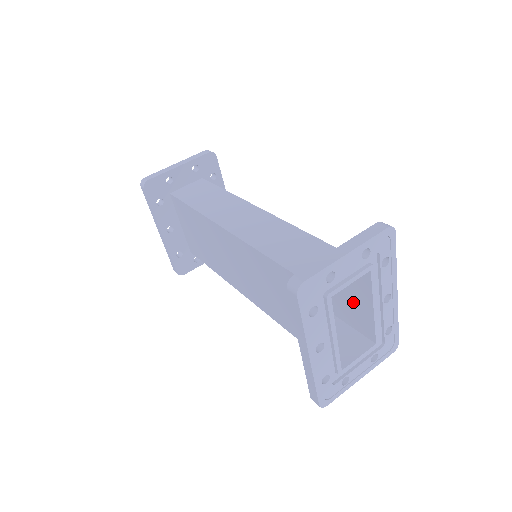
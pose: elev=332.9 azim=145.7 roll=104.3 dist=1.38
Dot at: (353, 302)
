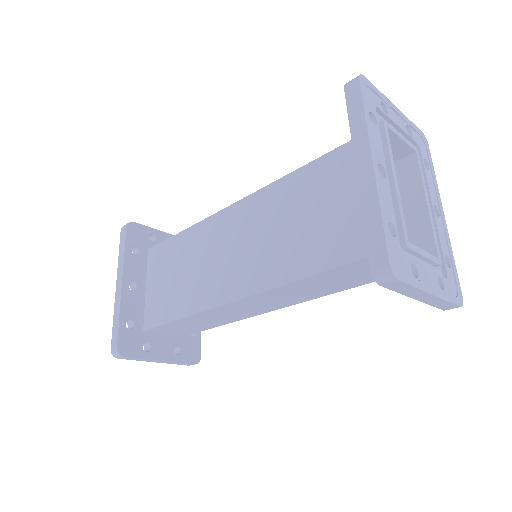
Dot at: occluded
